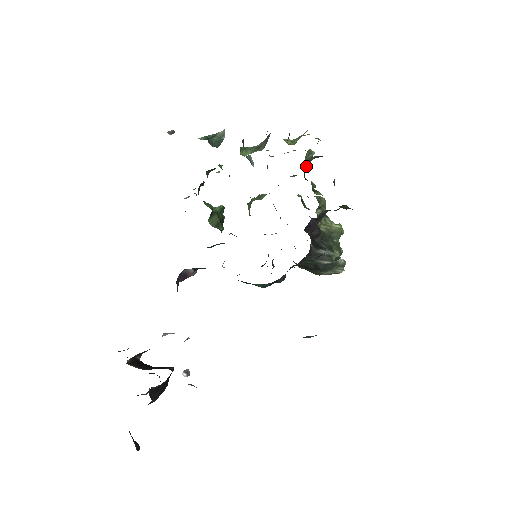
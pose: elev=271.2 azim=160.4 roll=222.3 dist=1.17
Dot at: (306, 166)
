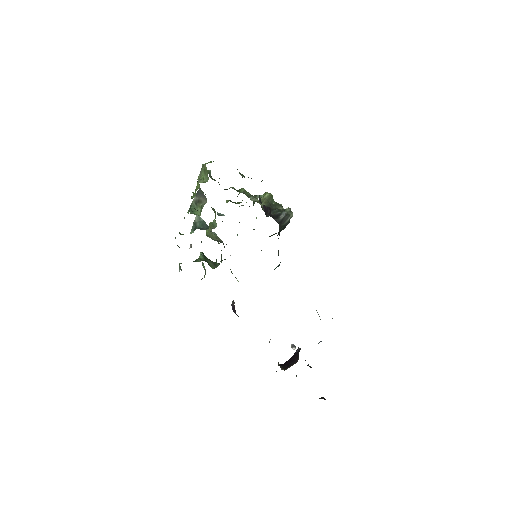
Dot at: occluded
